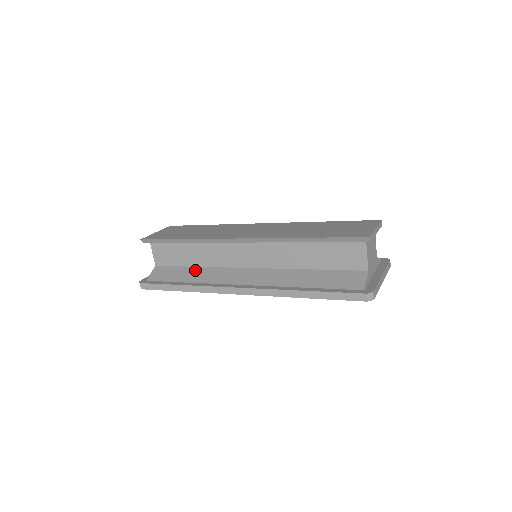
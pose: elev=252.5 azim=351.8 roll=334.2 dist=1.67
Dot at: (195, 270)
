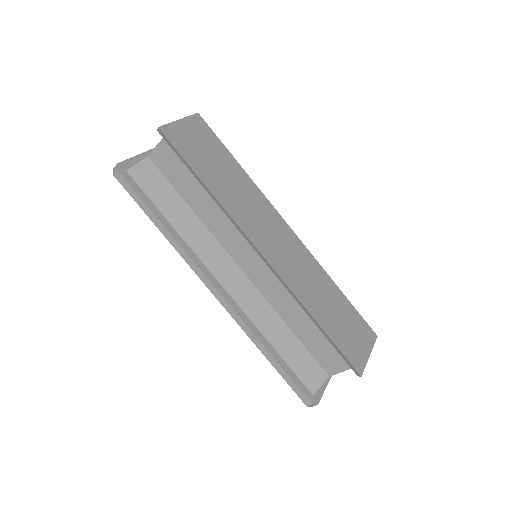
Dot at: (188, 214)
